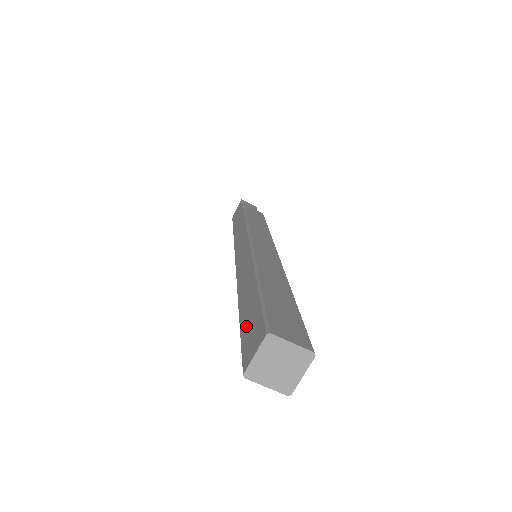
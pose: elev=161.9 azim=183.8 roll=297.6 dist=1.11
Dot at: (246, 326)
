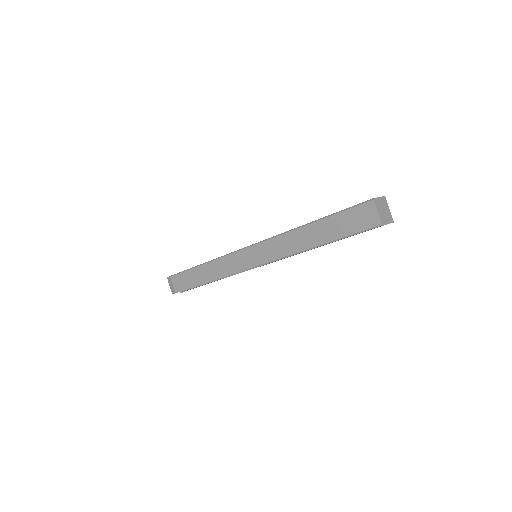
Dot at: occluded
